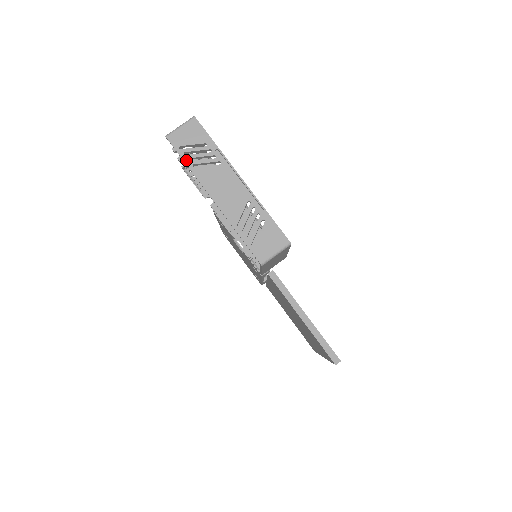
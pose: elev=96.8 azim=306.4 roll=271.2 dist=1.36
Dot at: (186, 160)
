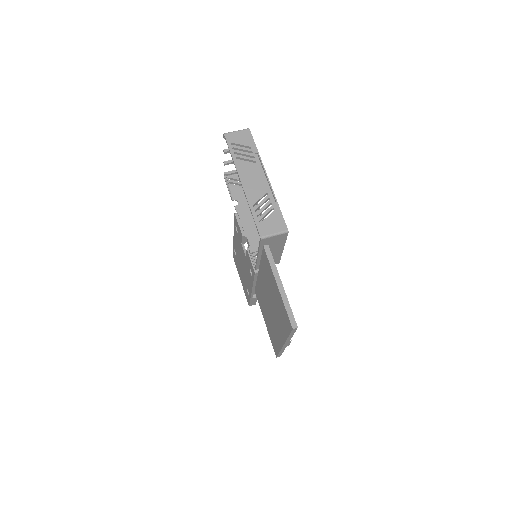
Dot at: (232, 152)
